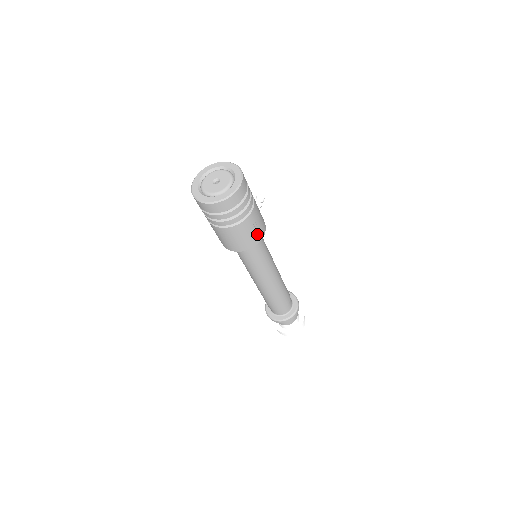
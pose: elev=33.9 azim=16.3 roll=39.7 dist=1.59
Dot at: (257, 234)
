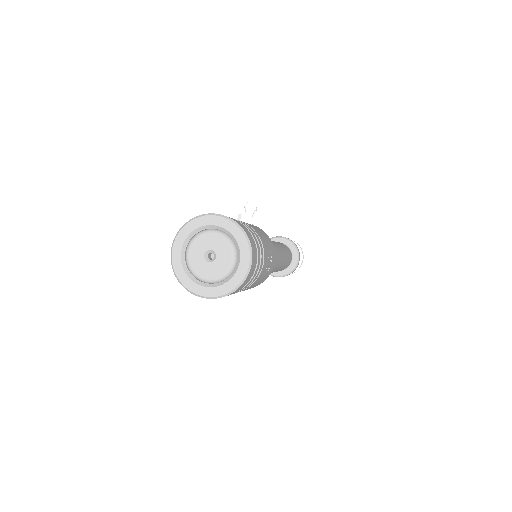
Dot at: (270, 265)
